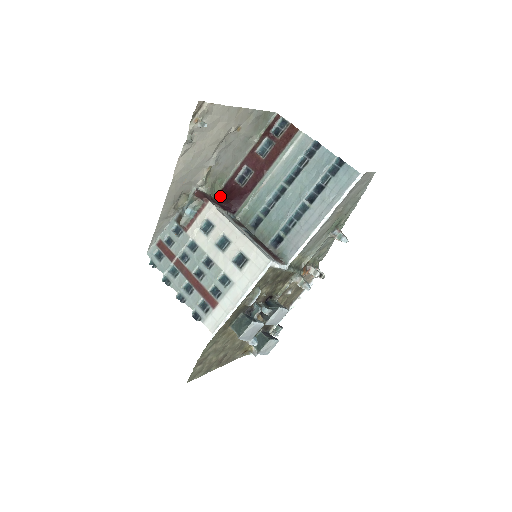
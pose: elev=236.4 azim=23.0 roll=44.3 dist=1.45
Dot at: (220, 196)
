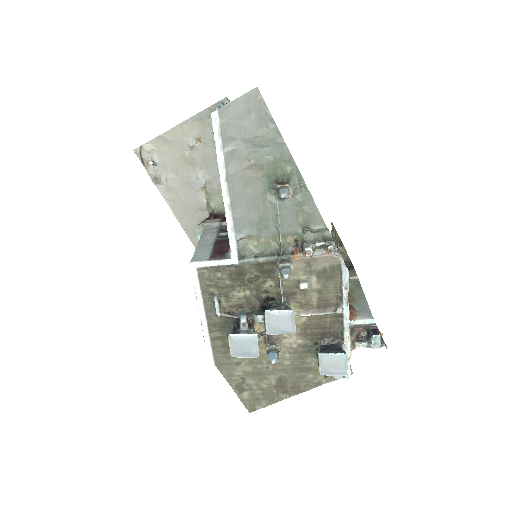
Dot at: occluded
